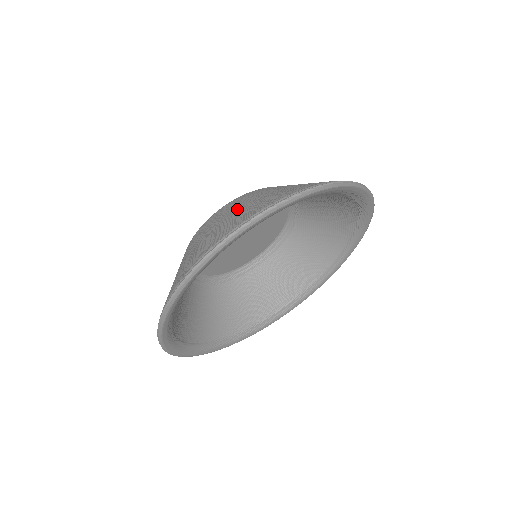
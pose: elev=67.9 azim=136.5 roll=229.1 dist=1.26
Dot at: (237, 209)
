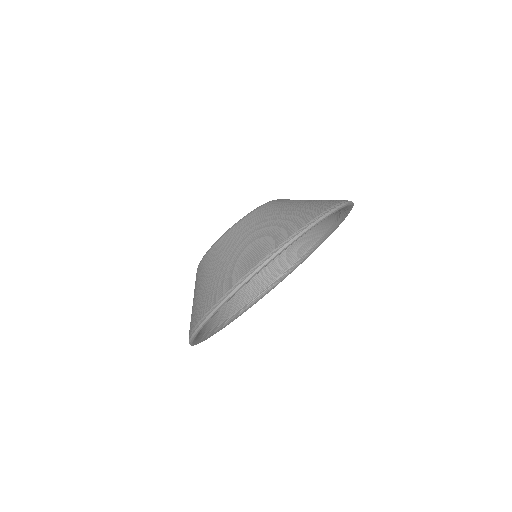
Dot at: (277, 216)
